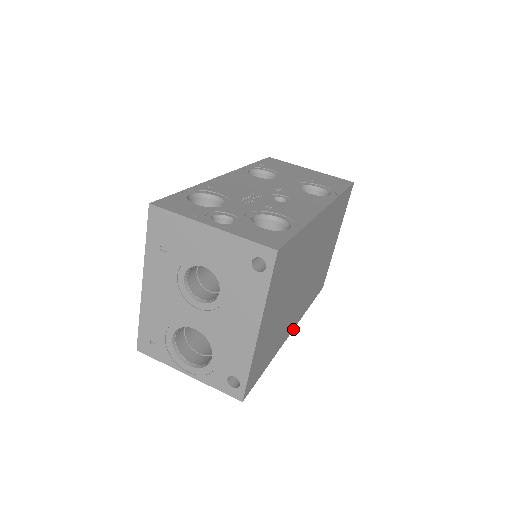
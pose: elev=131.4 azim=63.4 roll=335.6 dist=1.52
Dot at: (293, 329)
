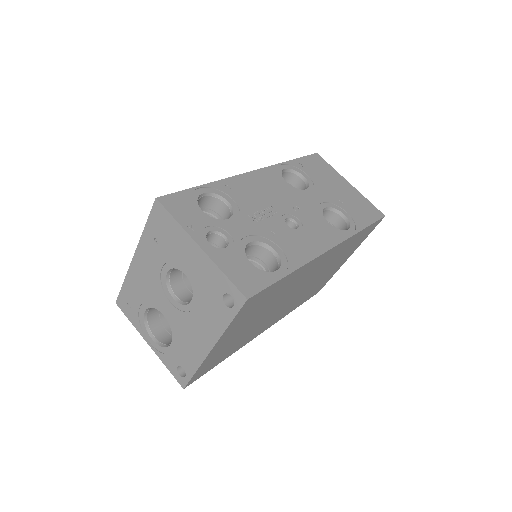
Dot at: (266, 329)
